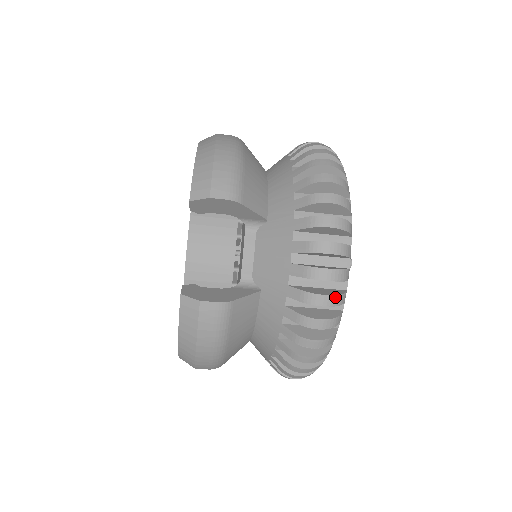
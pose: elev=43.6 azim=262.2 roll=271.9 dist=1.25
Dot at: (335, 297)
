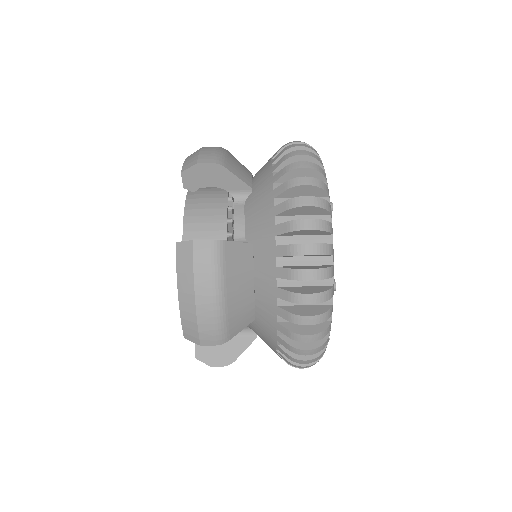
Dot at: (319, 221)
